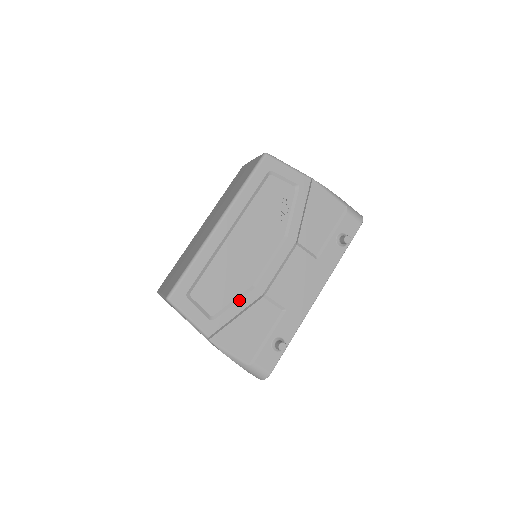
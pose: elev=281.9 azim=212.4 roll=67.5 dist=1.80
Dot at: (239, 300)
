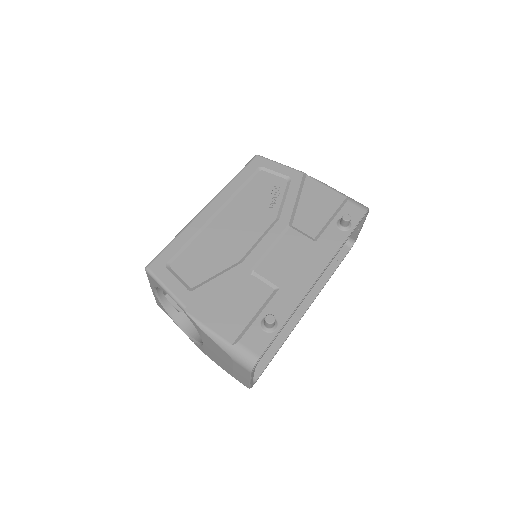
Dot at: (223, 273)
